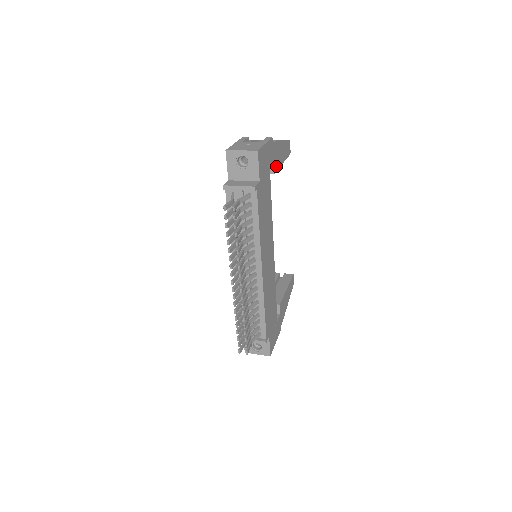
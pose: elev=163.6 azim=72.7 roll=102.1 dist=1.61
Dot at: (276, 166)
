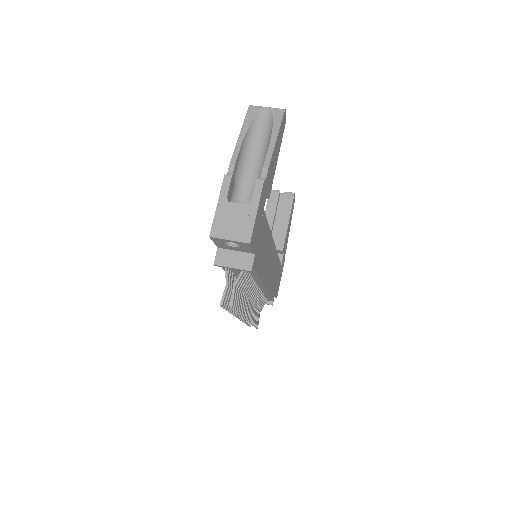
Dot at: (271, 185)
